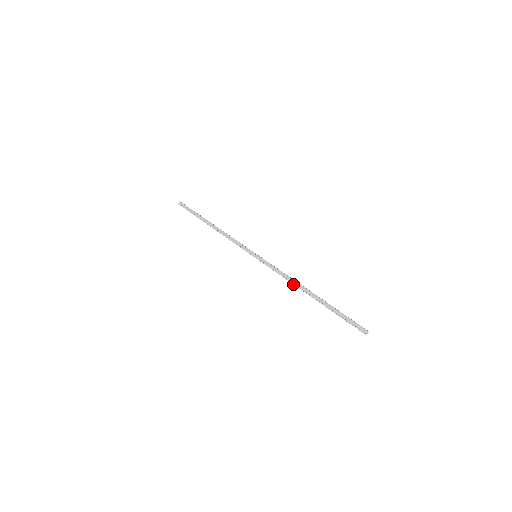
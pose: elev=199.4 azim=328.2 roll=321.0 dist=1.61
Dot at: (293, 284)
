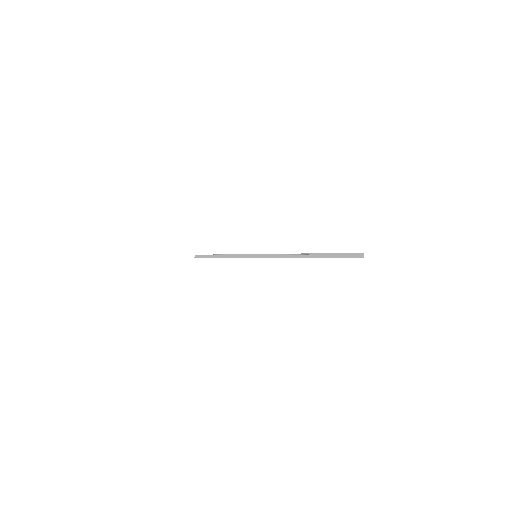
Dot at: occluded
